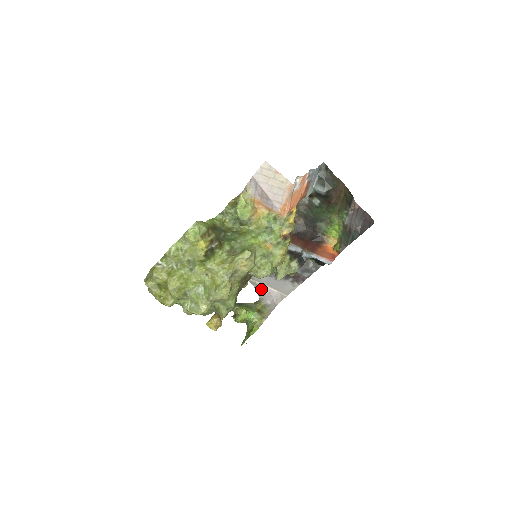
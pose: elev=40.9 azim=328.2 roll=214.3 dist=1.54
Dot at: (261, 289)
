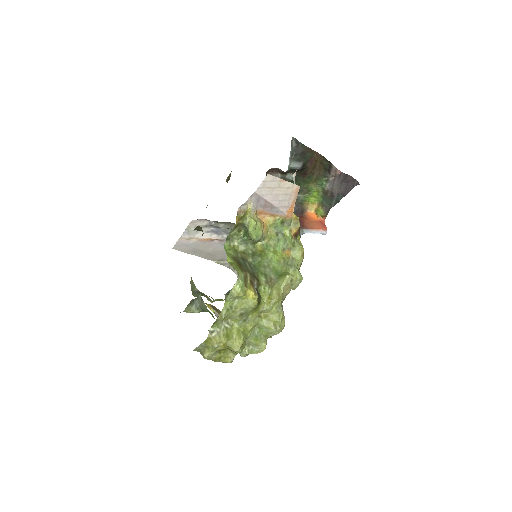
Dot at: occluded
